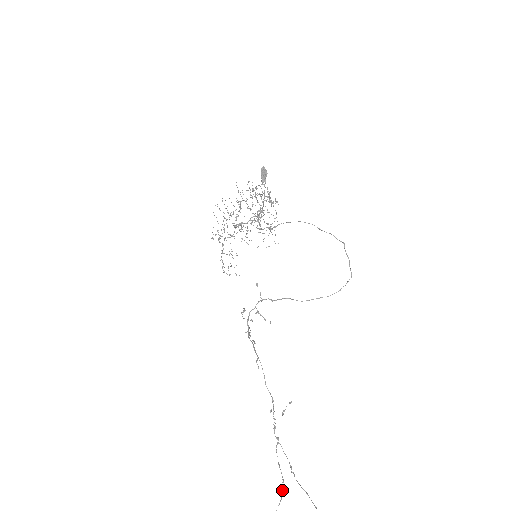
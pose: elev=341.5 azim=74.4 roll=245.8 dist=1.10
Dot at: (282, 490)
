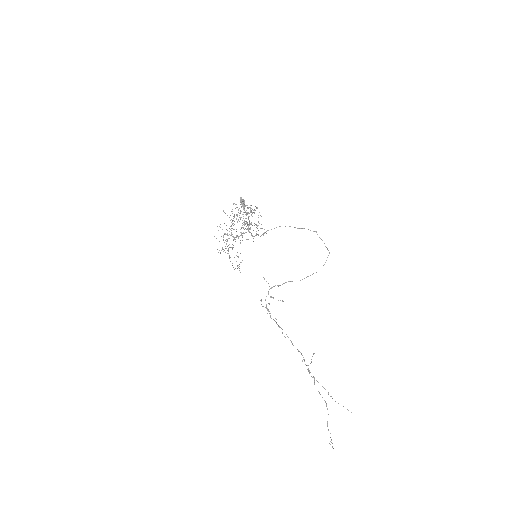
Dot at: (327, 409)
